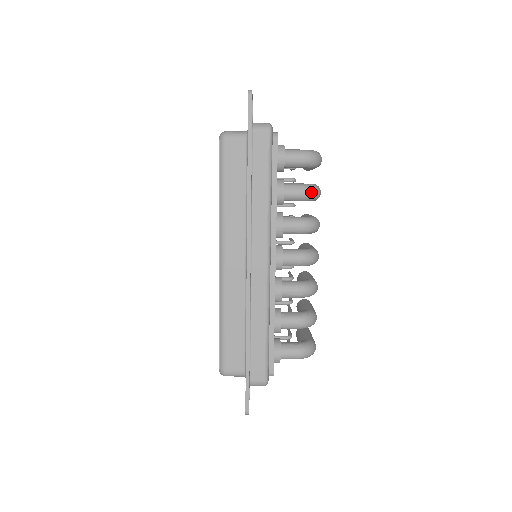
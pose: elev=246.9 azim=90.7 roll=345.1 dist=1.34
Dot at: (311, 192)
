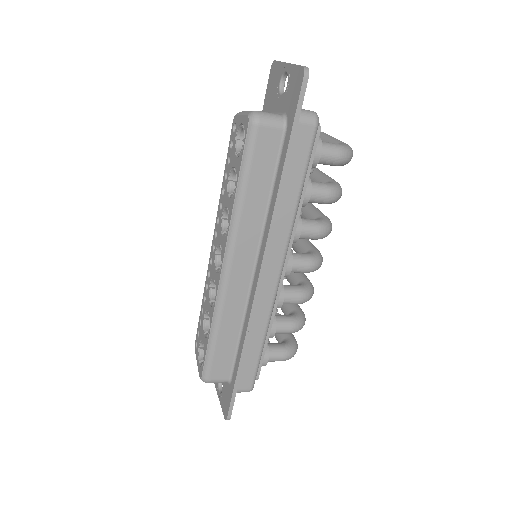
Dot at: (337, 196)
